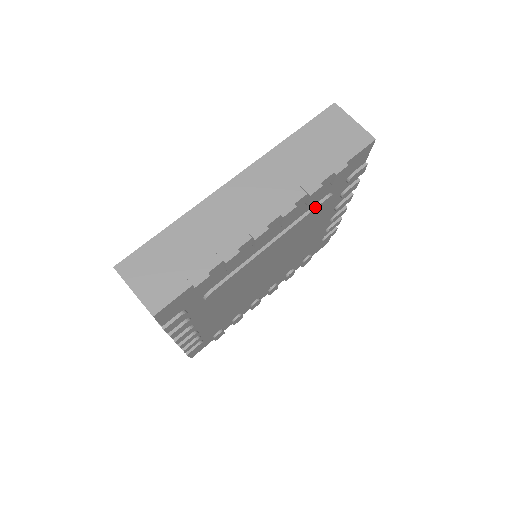
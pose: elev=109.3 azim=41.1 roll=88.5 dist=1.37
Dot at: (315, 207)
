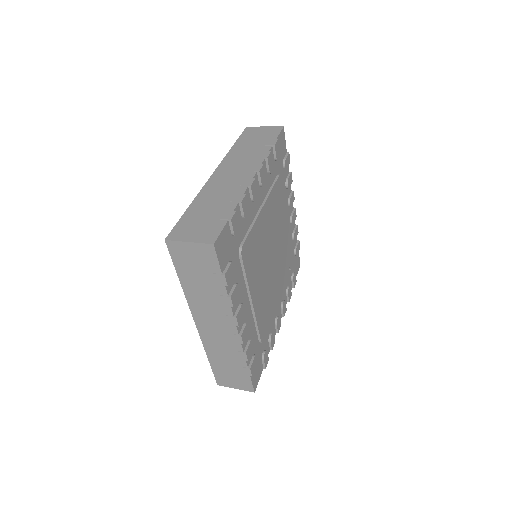
Dot at: (275, 182)
